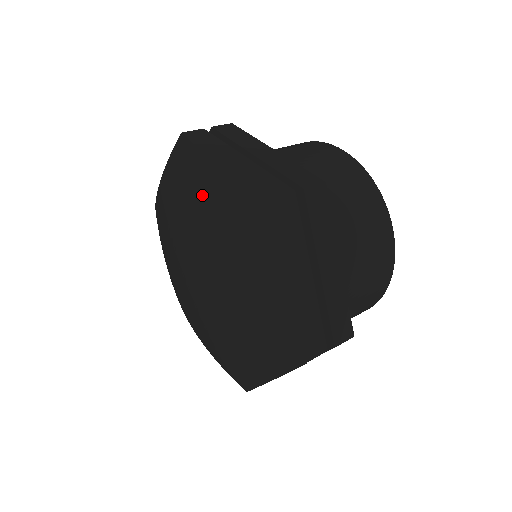
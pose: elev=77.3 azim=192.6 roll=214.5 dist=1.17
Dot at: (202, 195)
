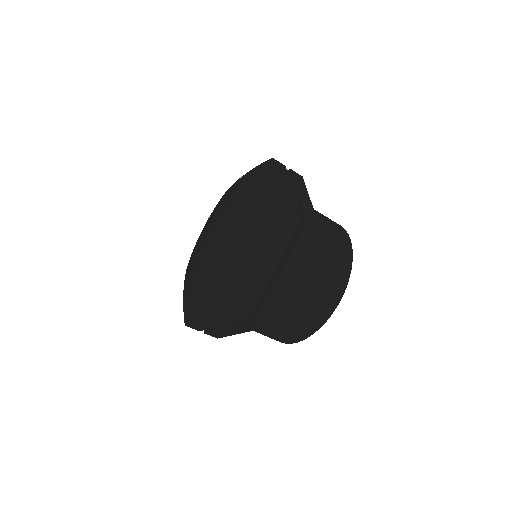
Dot at: (256, 191)
